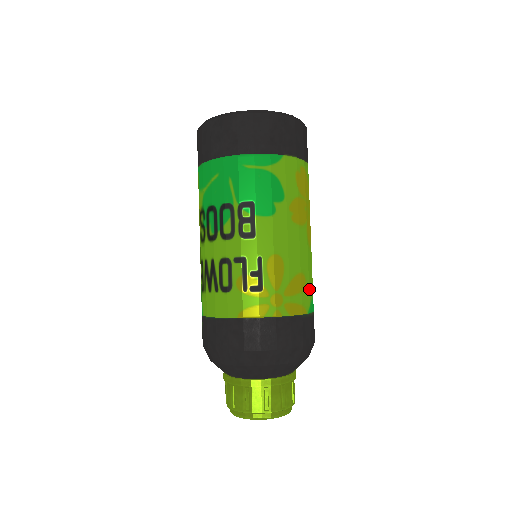
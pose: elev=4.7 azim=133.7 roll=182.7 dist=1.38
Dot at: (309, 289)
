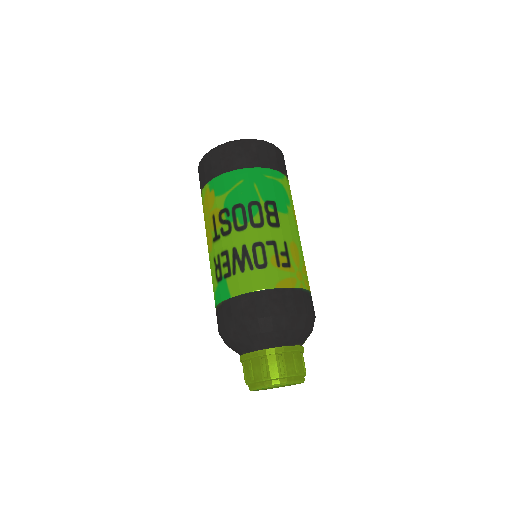
Dot at: occluded
